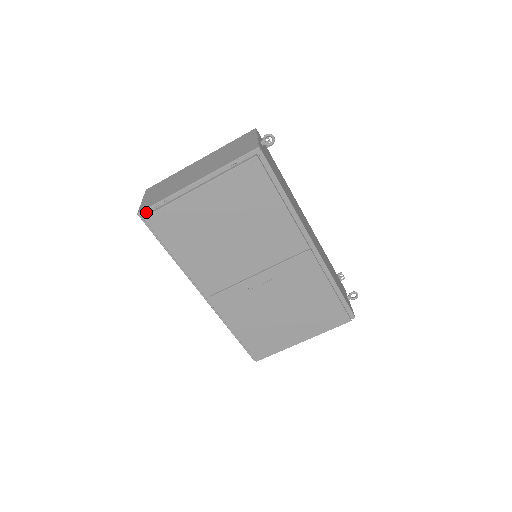
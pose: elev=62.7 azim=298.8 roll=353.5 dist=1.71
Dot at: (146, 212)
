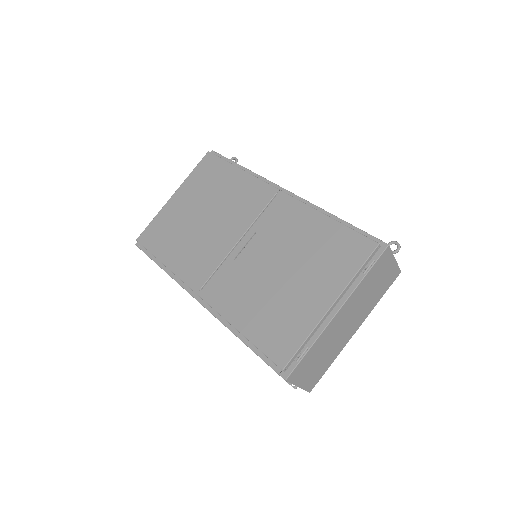
Dot at: occluded
